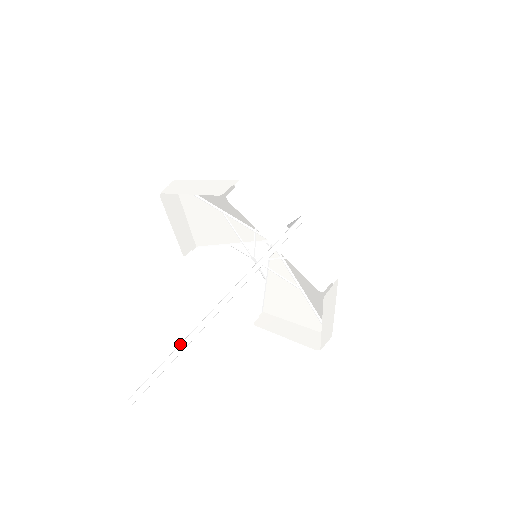
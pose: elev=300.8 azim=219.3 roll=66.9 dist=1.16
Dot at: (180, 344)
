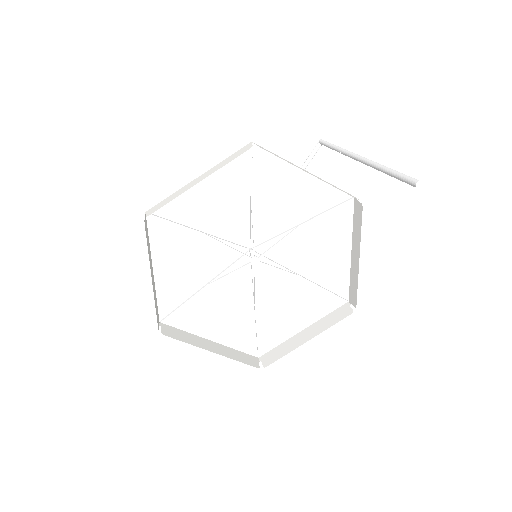
Dot at: (382, 166)
